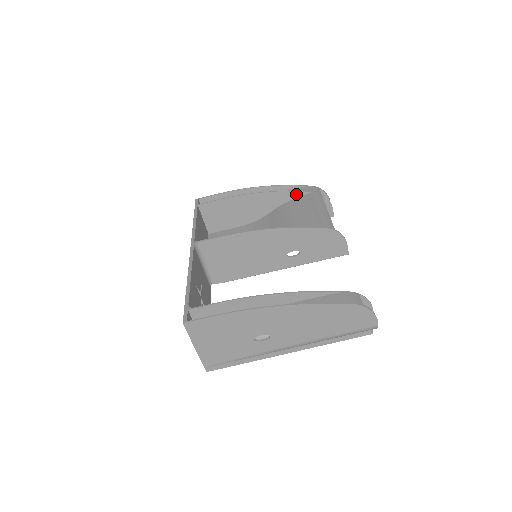
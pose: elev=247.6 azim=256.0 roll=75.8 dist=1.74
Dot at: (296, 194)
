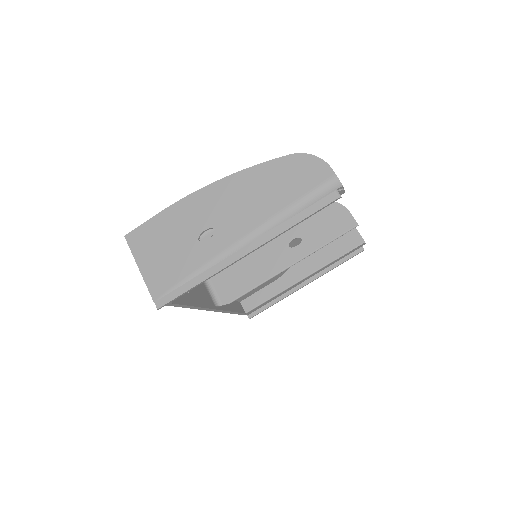
Dot at: occluded
